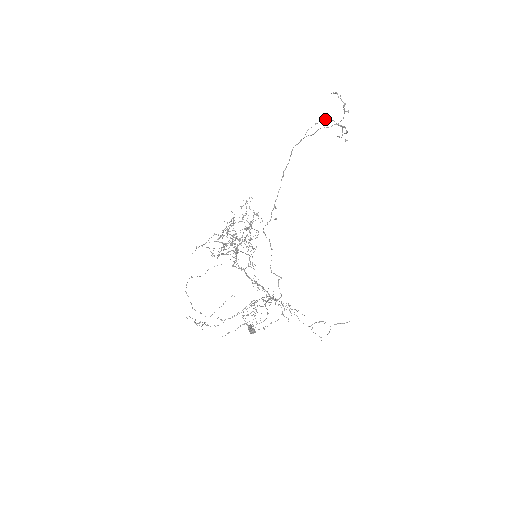
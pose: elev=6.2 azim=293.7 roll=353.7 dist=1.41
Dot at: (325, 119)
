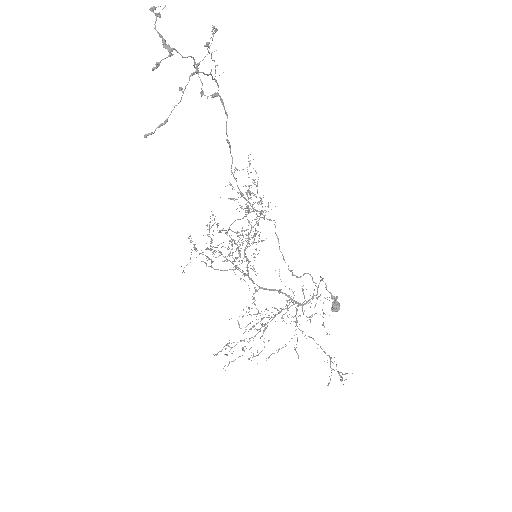
Dot at: occluded
